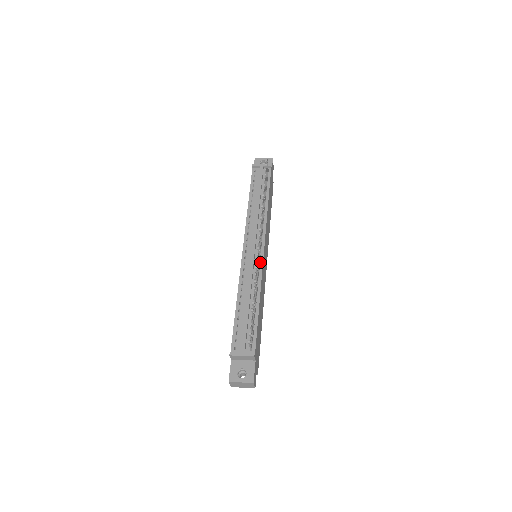
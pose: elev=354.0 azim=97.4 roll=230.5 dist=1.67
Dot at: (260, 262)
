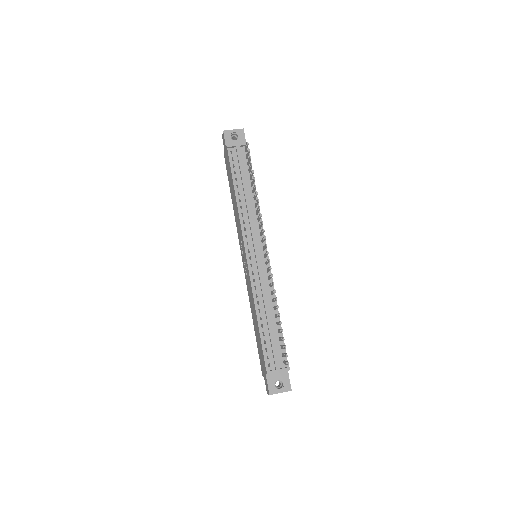
Dot at: occluded
